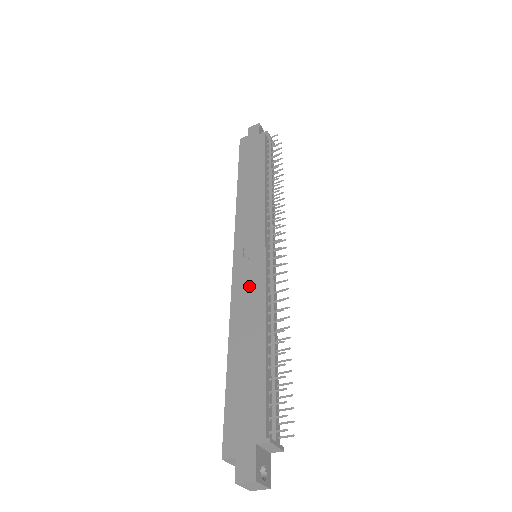
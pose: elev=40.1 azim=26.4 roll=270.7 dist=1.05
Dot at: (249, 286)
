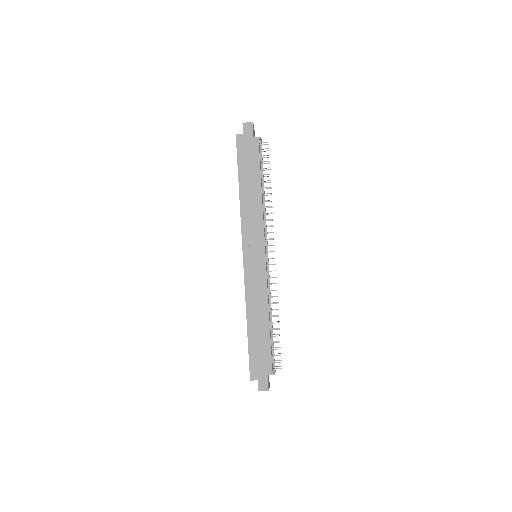
Dot at: (257, 285)
